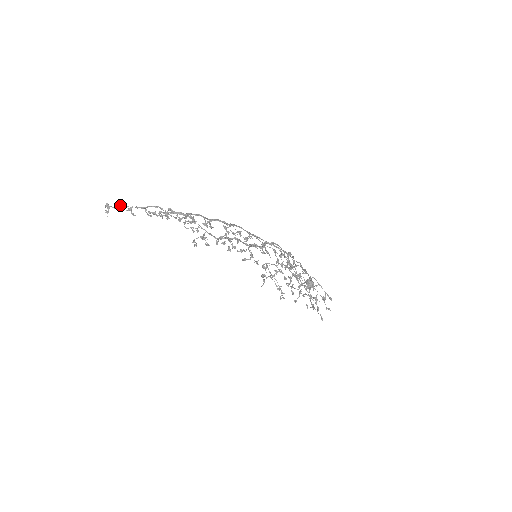
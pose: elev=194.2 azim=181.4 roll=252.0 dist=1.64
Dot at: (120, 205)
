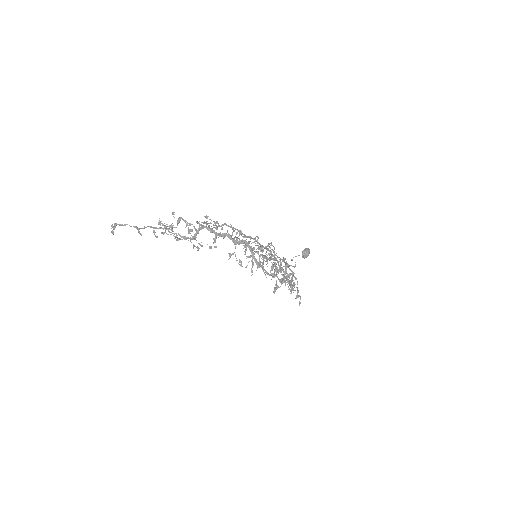
Dot at: occluded
